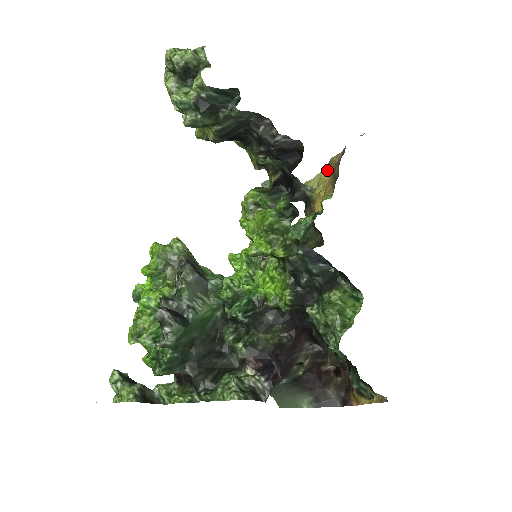
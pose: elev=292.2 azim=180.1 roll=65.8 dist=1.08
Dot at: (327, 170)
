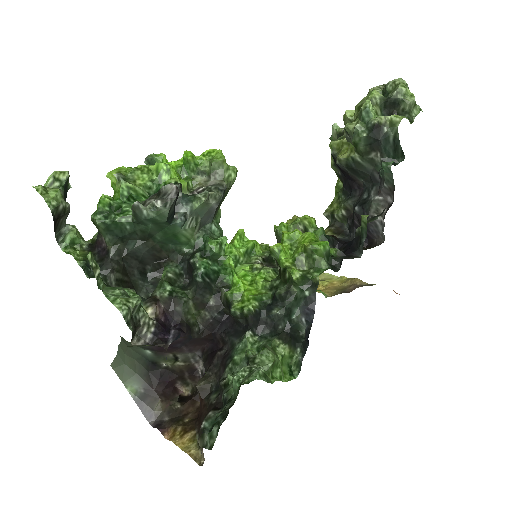
Dot at: (343, 280)
